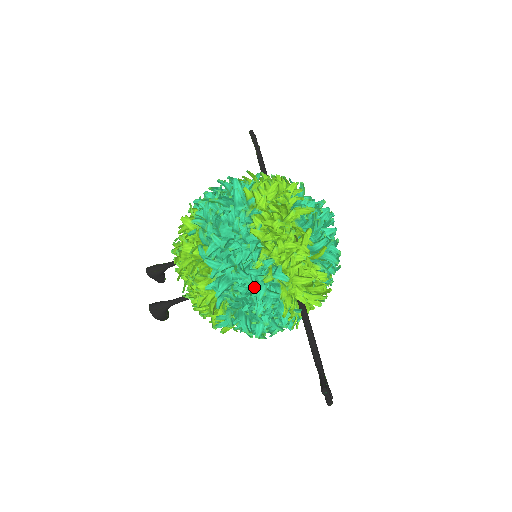
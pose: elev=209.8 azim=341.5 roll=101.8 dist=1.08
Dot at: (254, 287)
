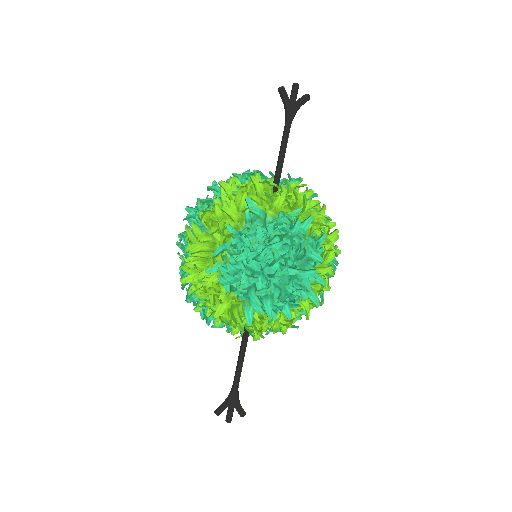
Dot at: occluded
